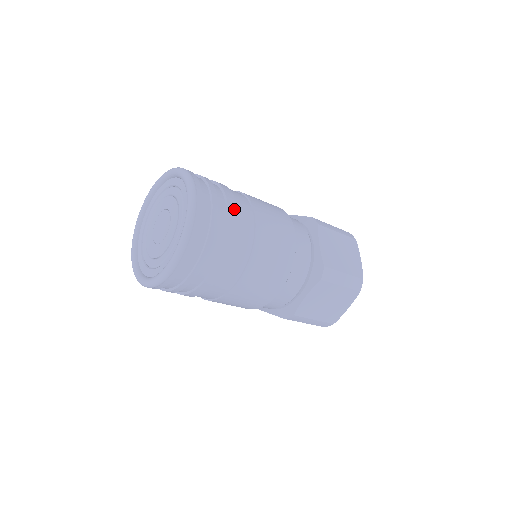
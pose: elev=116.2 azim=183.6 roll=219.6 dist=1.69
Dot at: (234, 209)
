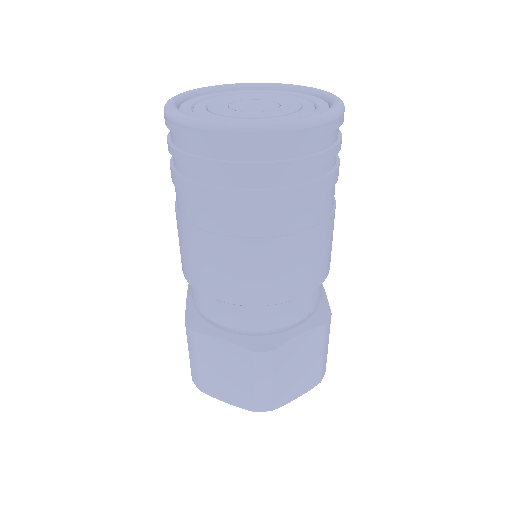
Dot at: occluded
